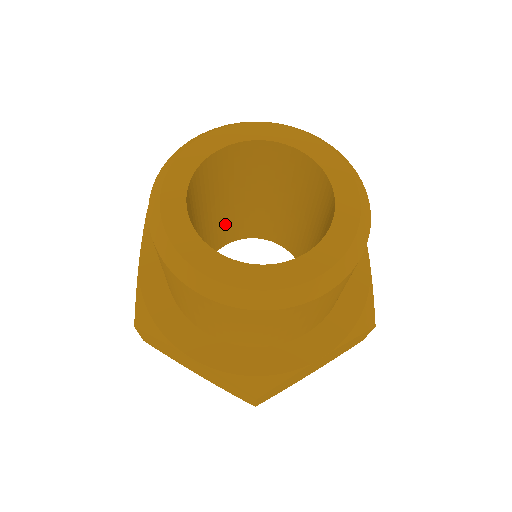
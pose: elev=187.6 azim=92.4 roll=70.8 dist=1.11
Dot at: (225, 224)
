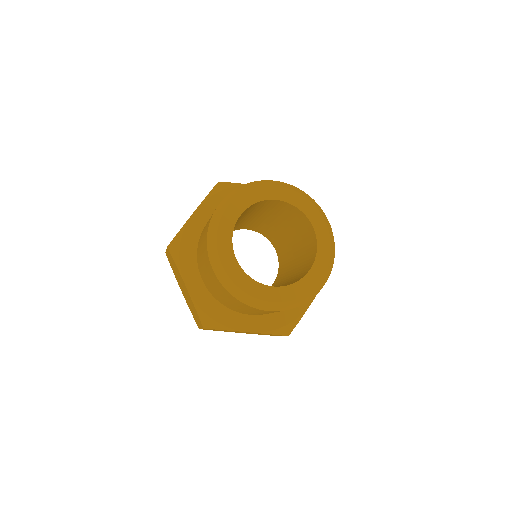
Dot at: occluded
